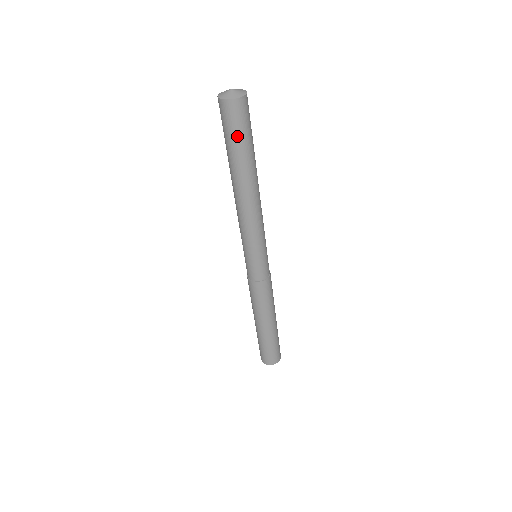
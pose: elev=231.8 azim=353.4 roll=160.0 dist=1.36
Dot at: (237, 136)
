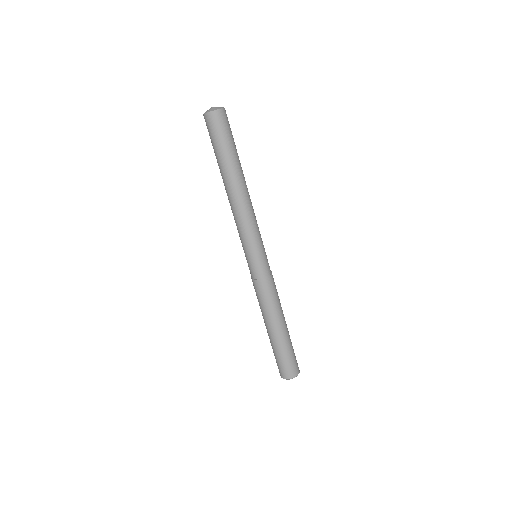
Dot at: (216, 142)
